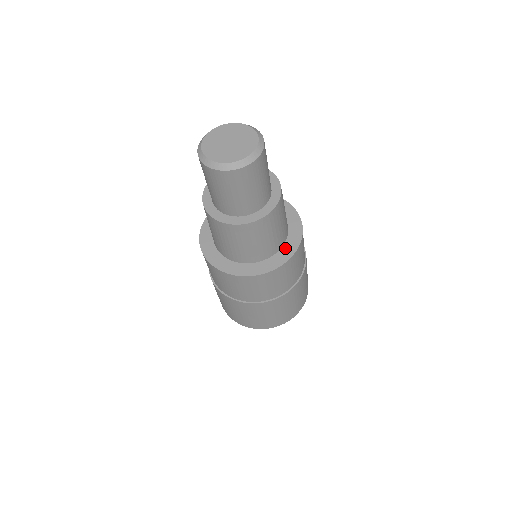
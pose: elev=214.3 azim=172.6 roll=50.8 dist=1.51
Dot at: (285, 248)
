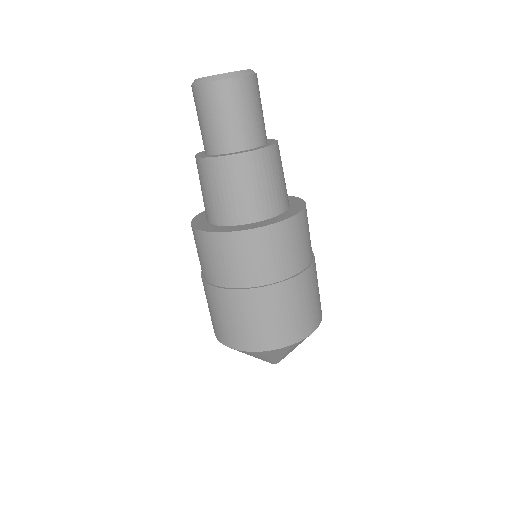
Dot at: (287, 212)
